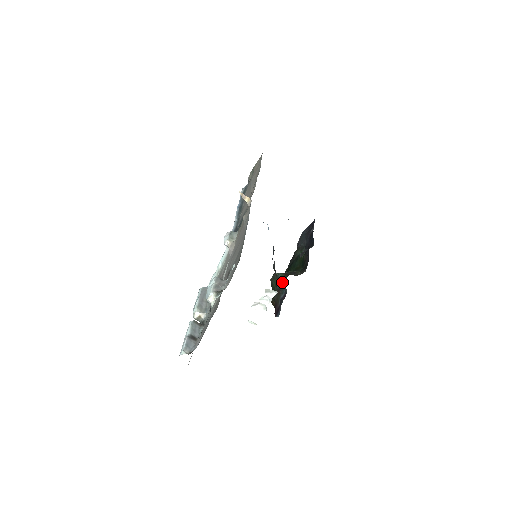
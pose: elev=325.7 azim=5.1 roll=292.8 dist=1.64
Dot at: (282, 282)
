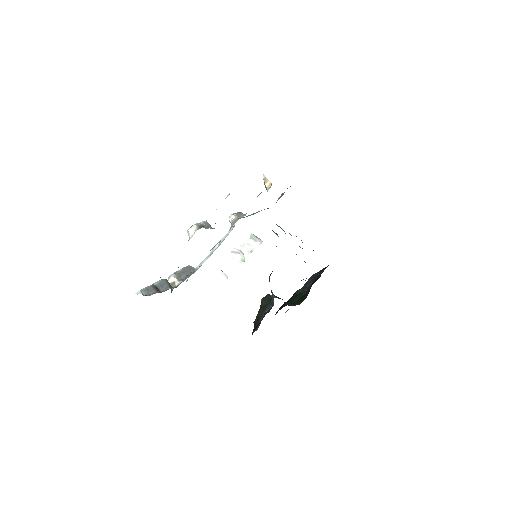
Dot at: occluded
